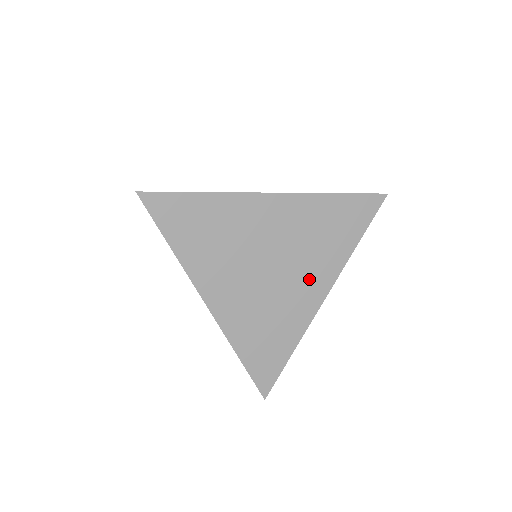
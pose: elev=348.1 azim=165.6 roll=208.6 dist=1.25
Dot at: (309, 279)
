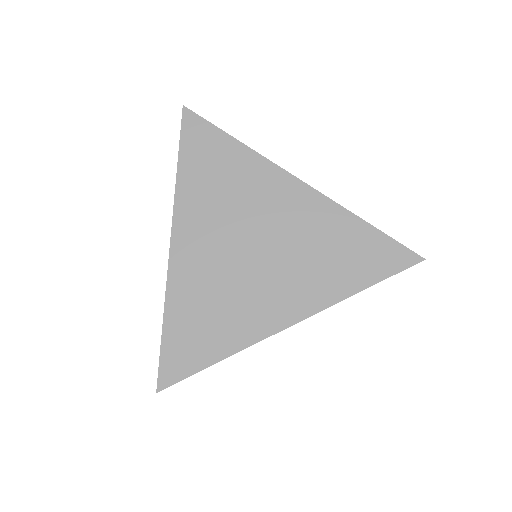
Dot at: (287, 291)
